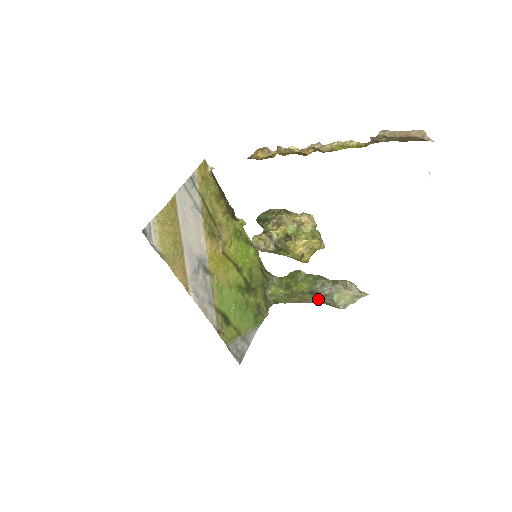
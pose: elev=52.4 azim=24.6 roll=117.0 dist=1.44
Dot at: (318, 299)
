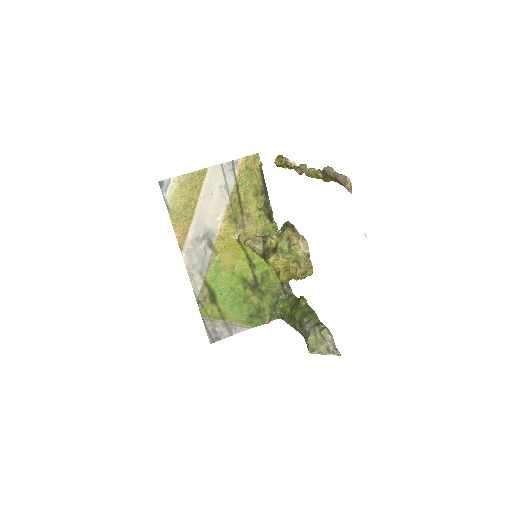
Dot at: (303, 333)
